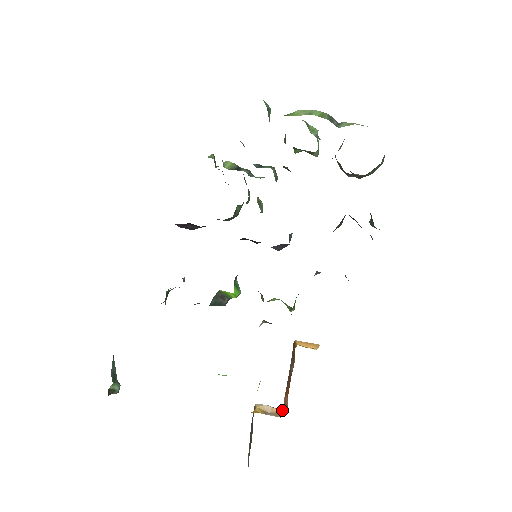
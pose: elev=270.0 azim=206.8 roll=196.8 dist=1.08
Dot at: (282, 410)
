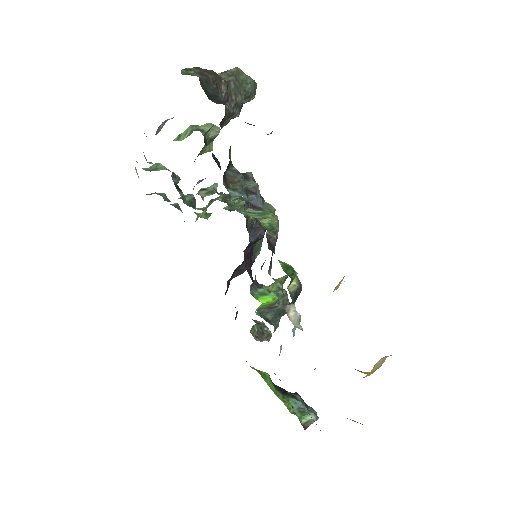
Dot at: (385, 357)
